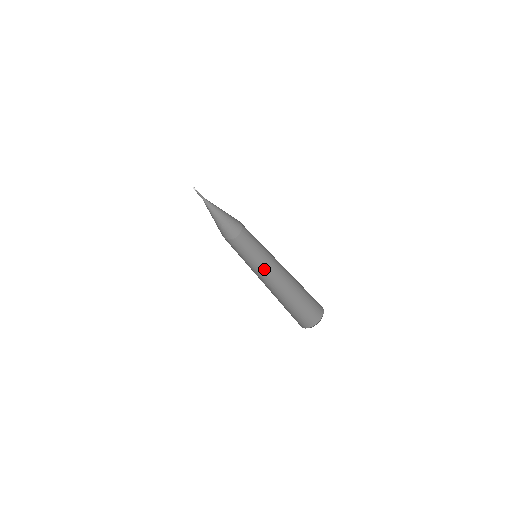
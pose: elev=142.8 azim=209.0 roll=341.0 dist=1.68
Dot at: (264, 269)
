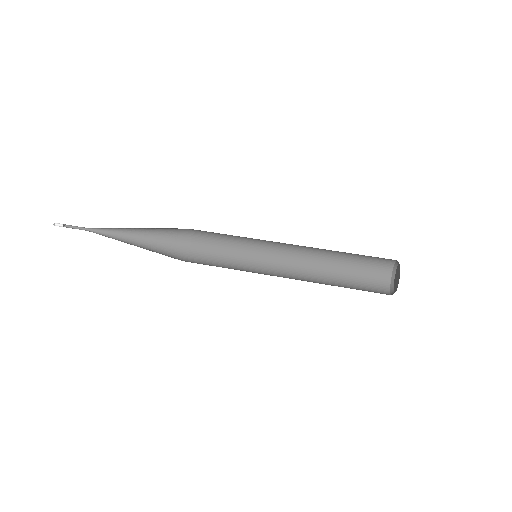
Dot at: (270, 265)
